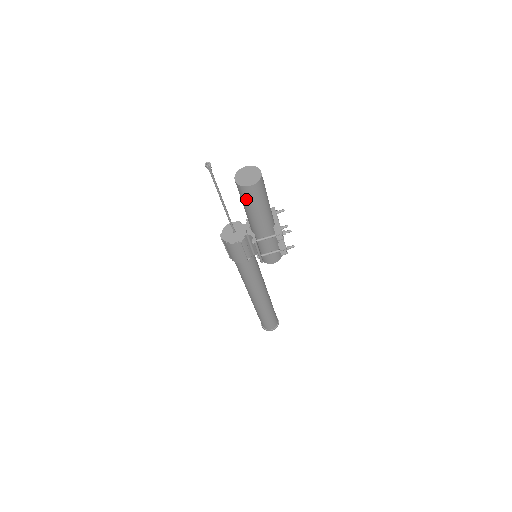
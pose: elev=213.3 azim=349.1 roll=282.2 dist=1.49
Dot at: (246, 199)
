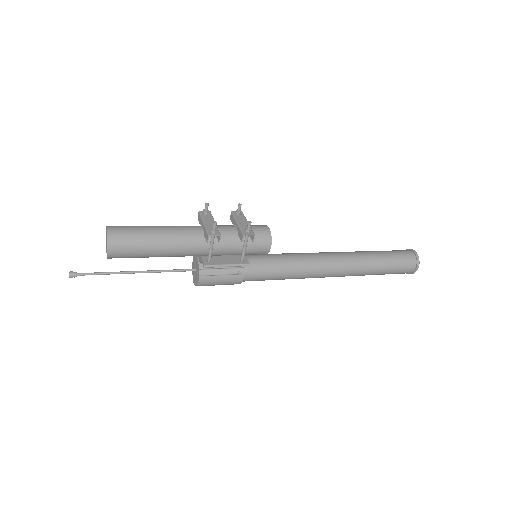
Dot at: (132, 257)
